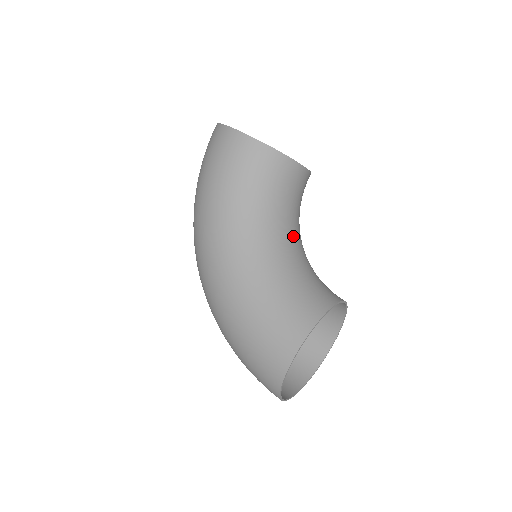
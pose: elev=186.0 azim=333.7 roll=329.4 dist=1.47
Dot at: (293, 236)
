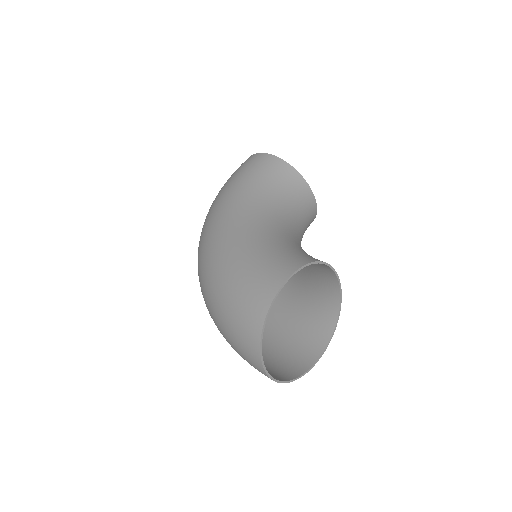
Dot at: (296, 233)
